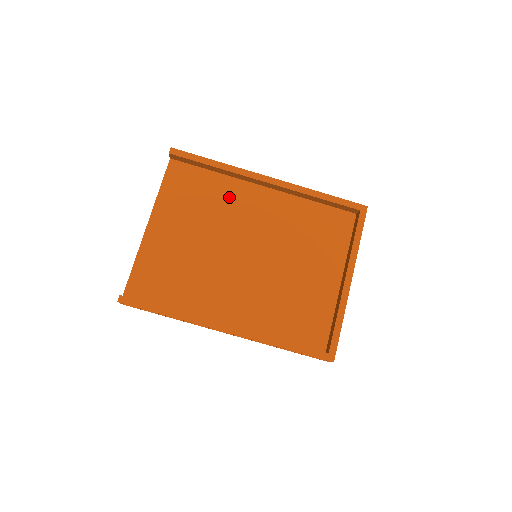
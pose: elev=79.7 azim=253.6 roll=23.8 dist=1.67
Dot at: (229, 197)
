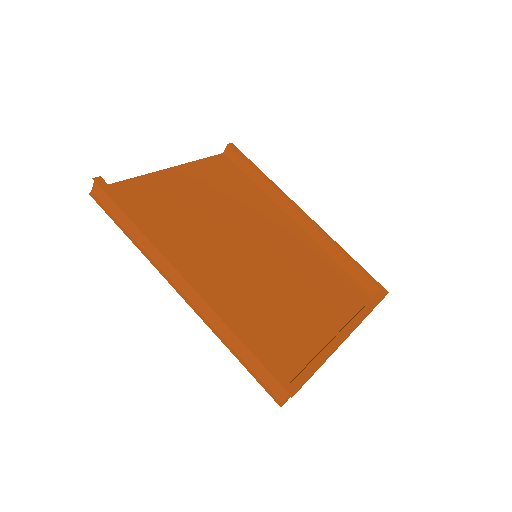
Dot at: (258, 205)
